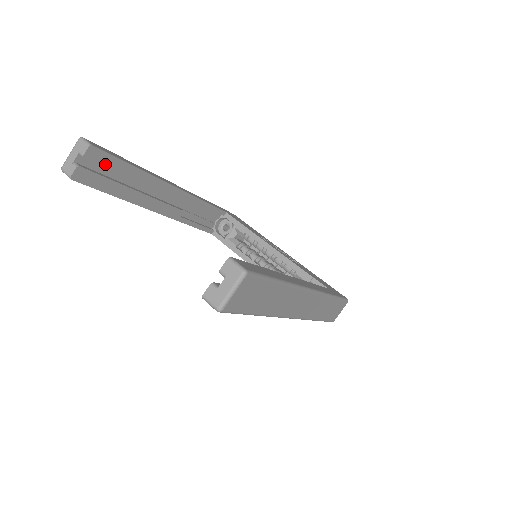
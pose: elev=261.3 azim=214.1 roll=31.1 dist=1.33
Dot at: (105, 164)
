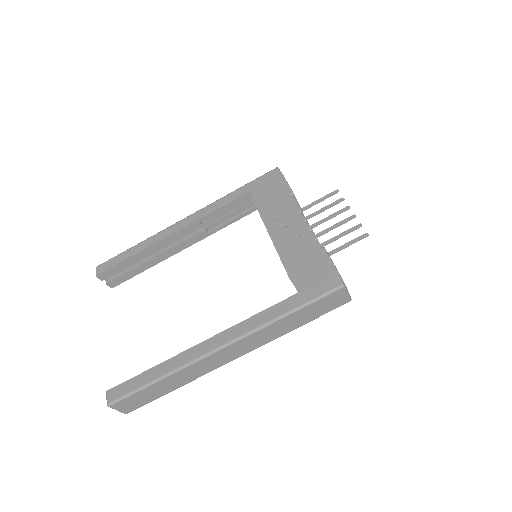
Dot at: (116, 271)
